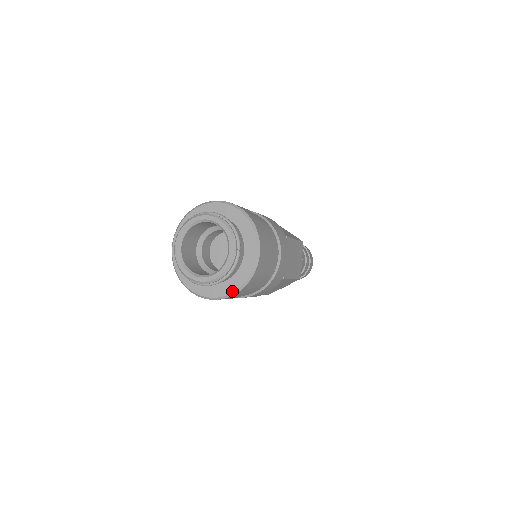
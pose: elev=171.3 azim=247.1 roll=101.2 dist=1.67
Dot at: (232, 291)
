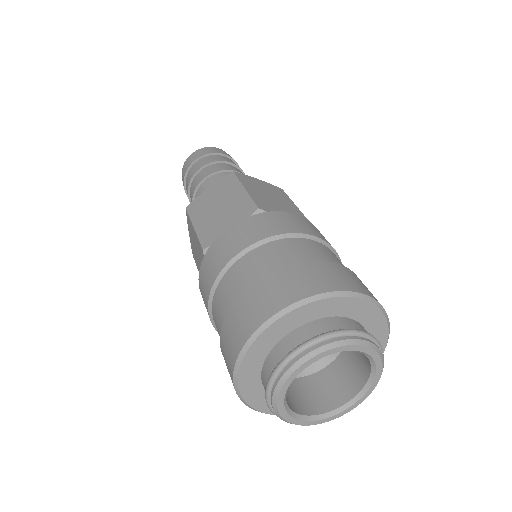
Dot at: occluded
